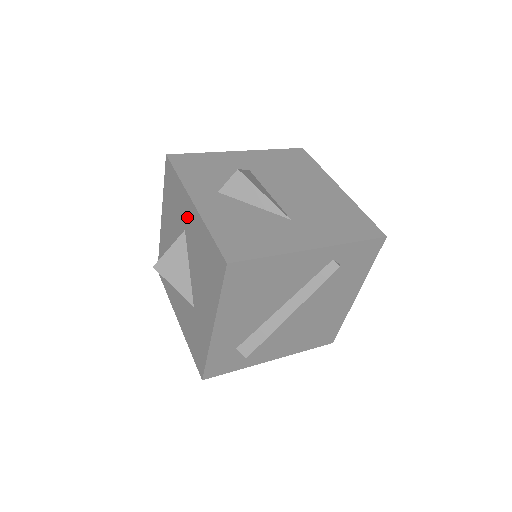
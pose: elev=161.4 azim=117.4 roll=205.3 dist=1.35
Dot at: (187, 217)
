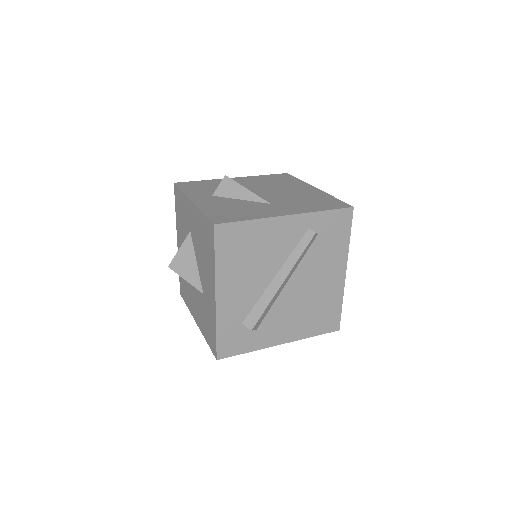
Dot at: (190, 218)
